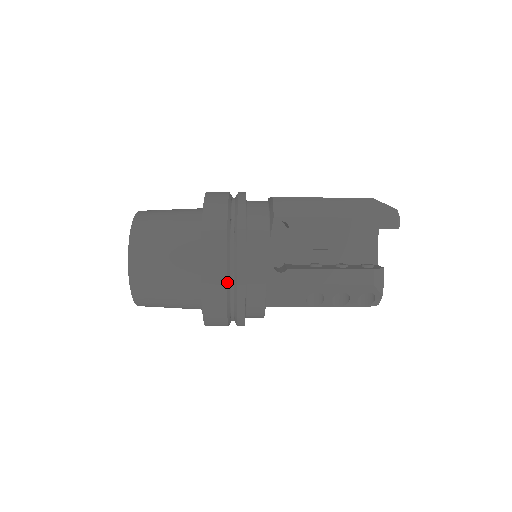
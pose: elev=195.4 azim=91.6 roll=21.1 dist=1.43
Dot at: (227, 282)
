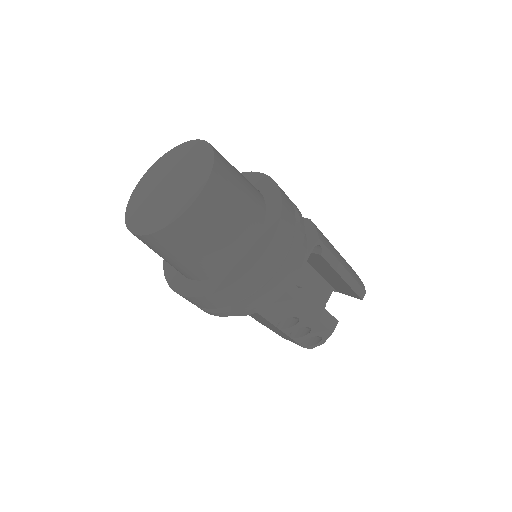
Dot at: occluded
